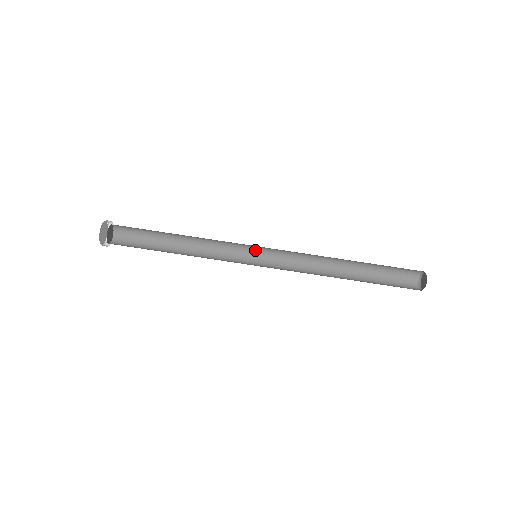
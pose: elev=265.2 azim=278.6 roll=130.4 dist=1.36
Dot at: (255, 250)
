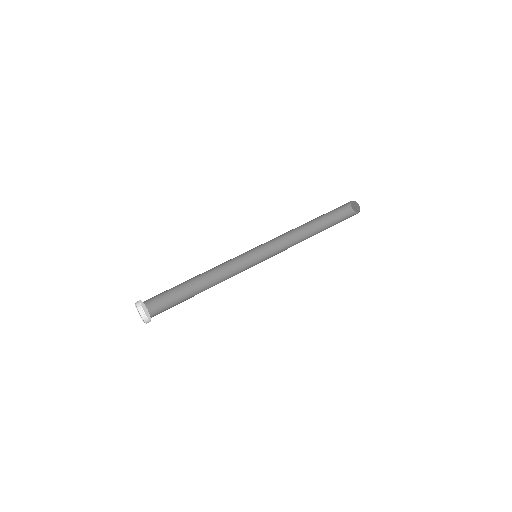
Dot at: (252, 258)
